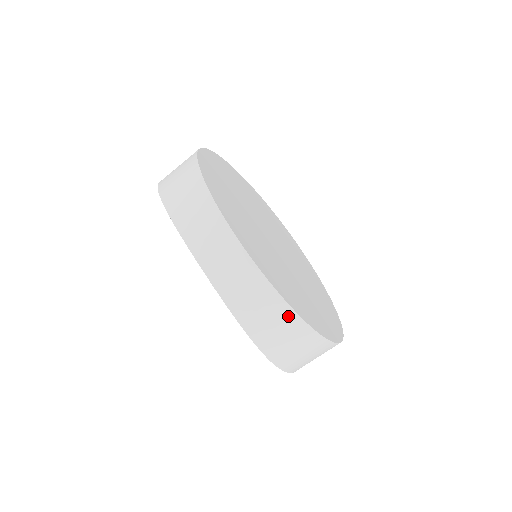
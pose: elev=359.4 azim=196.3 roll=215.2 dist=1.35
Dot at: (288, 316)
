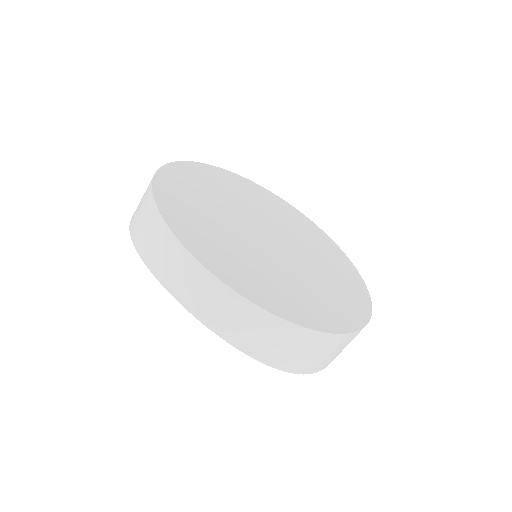
Dot at: (279, 326)
